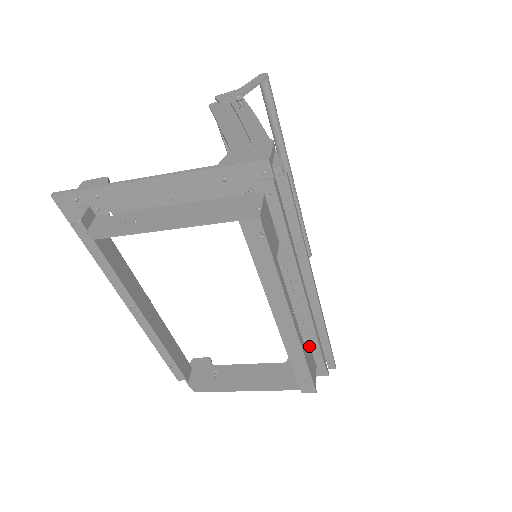
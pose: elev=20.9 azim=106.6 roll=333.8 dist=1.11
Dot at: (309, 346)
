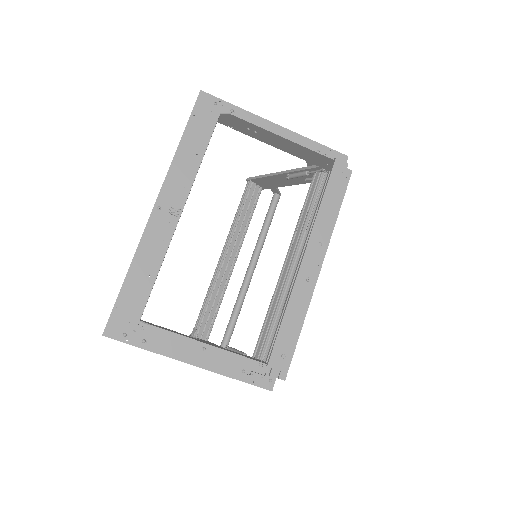
Dot at: occluded
